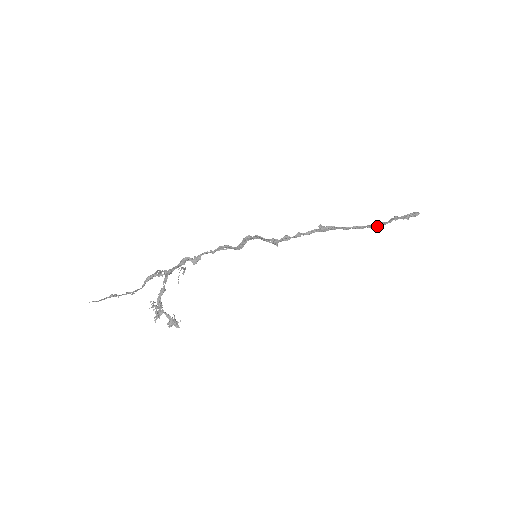
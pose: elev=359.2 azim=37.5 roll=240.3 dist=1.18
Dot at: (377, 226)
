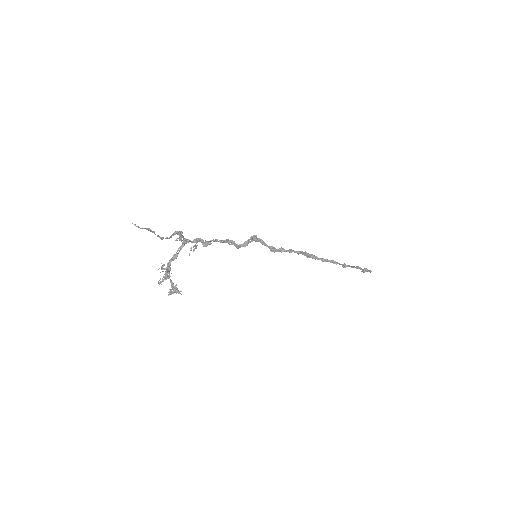
Dot at: (346, 266)
